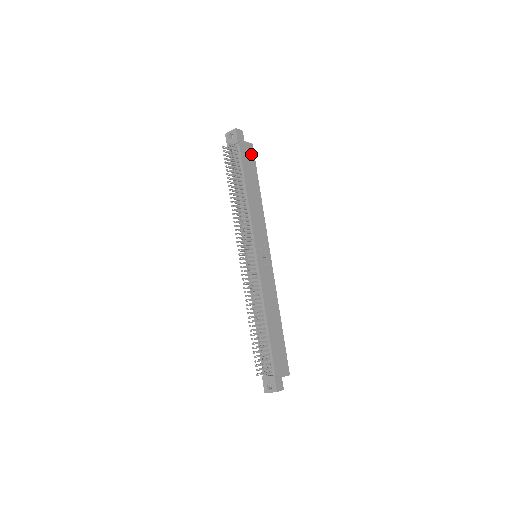
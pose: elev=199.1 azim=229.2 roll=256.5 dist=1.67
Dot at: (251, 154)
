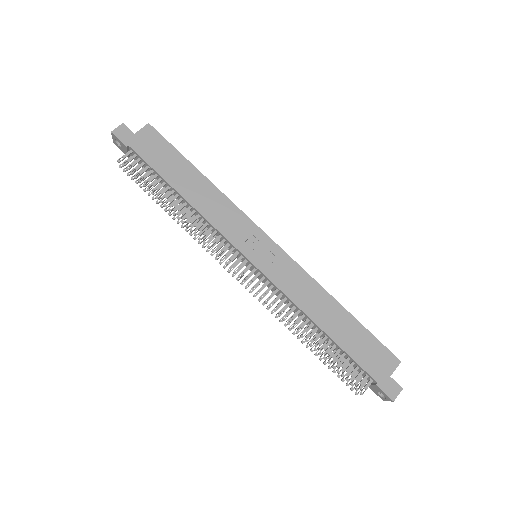
Dot at: (156, 139)
